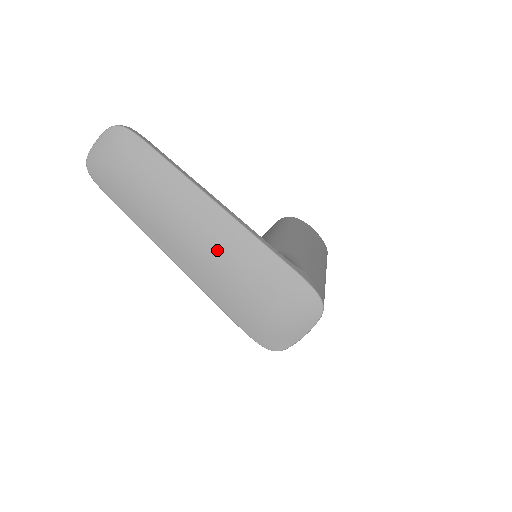
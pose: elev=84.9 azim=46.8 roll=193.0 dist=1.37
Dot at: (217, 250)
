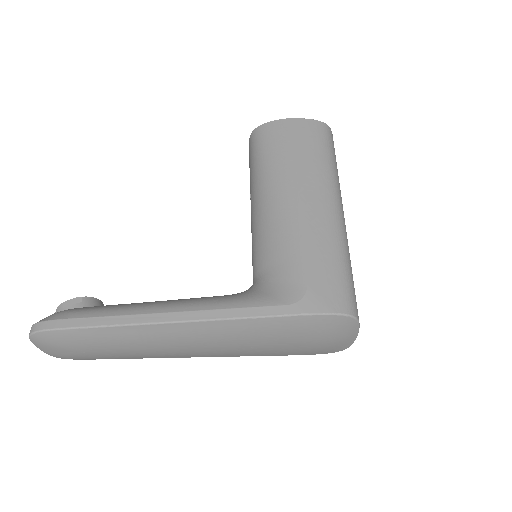
Dot at: (214, 345)
